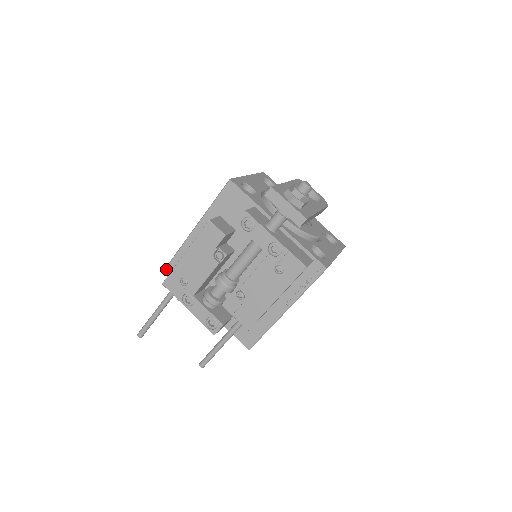
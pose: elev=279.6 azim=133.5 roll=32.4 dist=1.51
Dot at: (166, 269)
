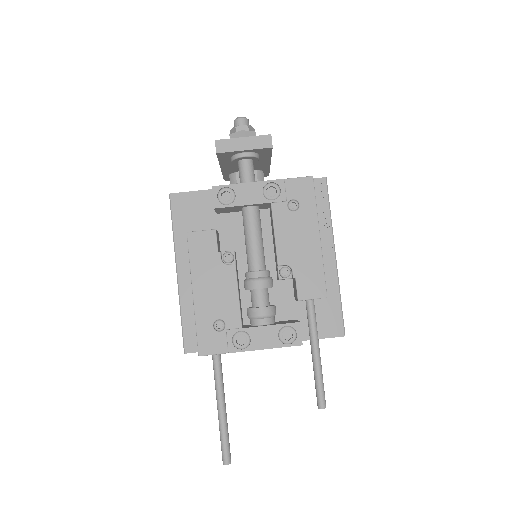
Dot at: (186, 353)
